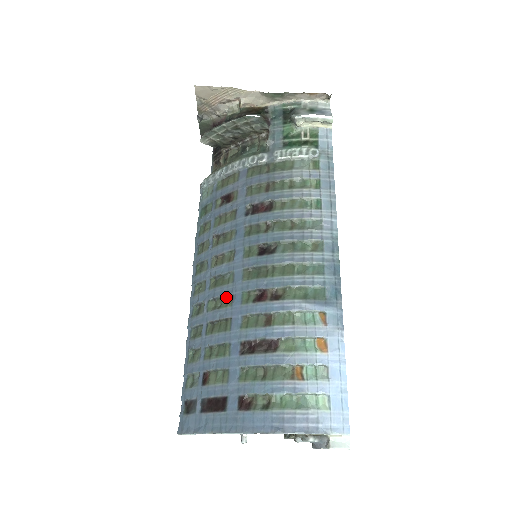
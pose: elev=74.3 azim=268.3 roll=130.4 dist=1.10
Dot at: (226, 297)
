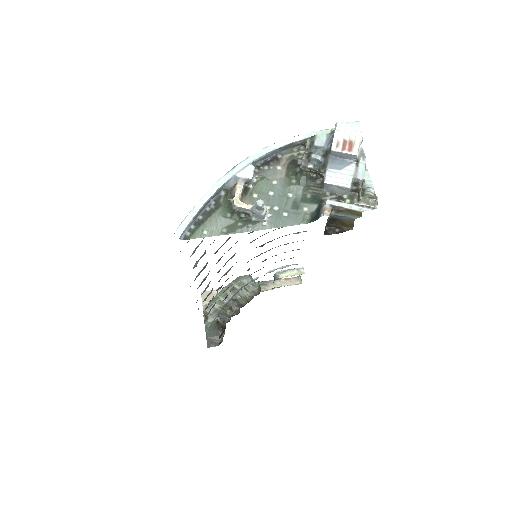
Dot at: occluded
